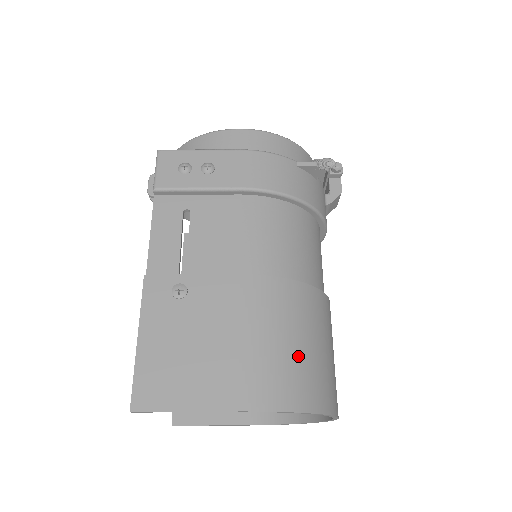
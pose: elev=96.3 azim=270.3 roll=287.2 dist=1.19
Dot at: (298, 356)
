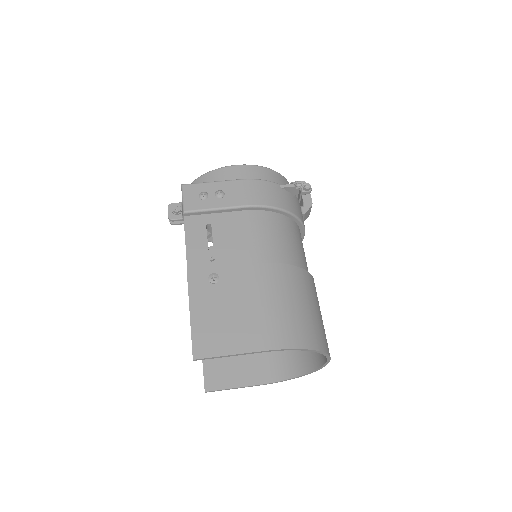
Dot at: (299, 314)
